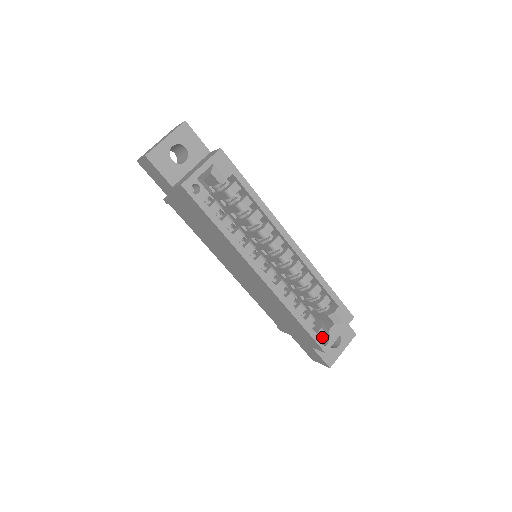
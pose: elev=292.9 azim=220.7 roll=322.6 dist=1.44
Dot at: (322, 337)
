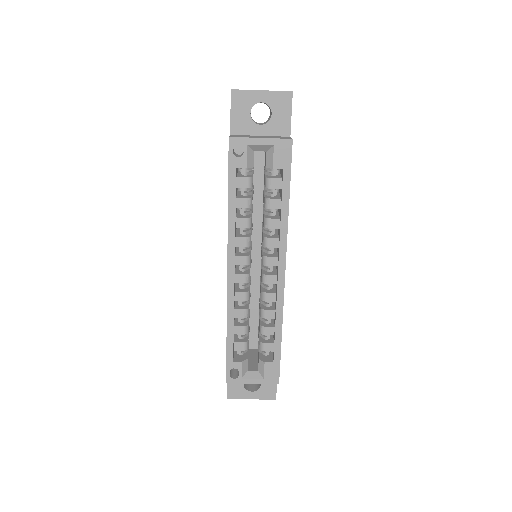
Dot at: occluded
